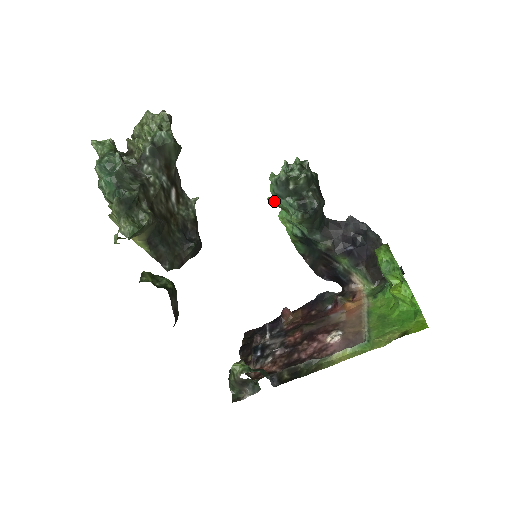
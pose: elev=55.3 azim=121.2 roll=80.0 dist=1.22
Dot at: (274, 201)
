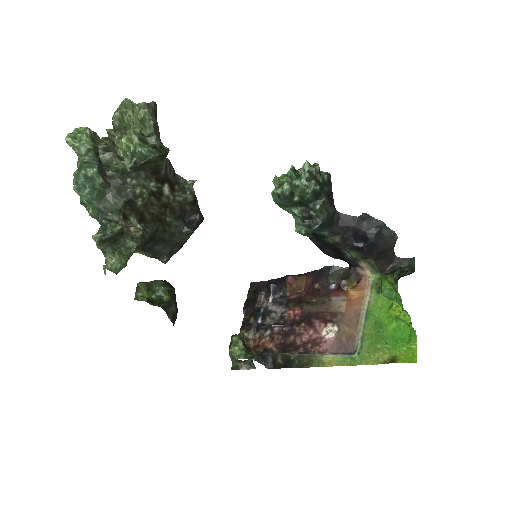
Dot at: occluded
